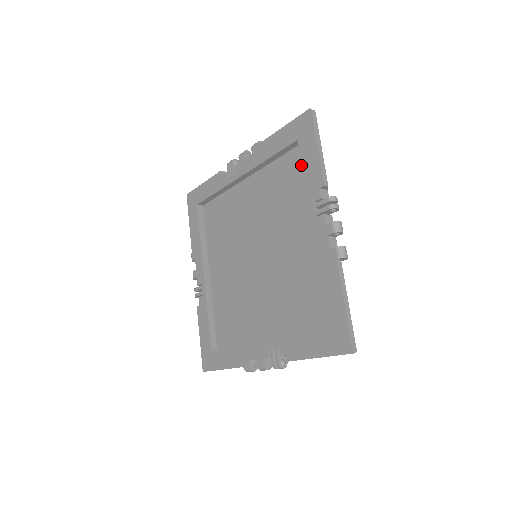
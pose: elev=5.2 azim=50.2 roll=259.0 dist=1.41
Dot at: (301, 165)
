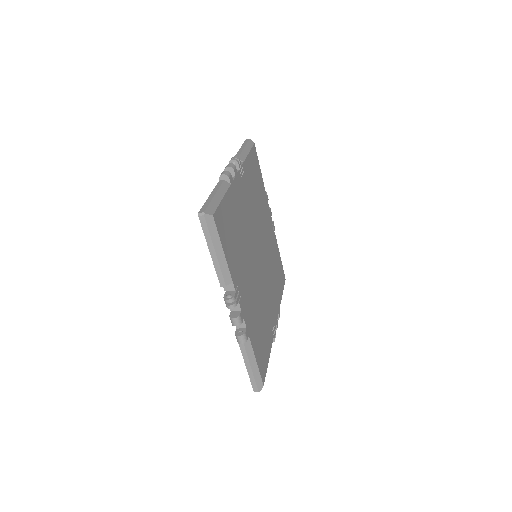
Dot at: occluded
